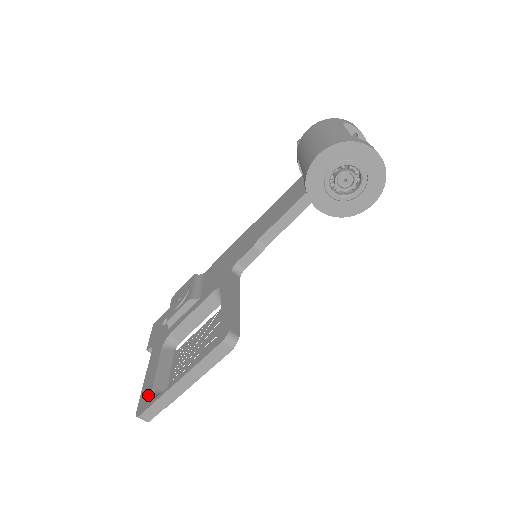
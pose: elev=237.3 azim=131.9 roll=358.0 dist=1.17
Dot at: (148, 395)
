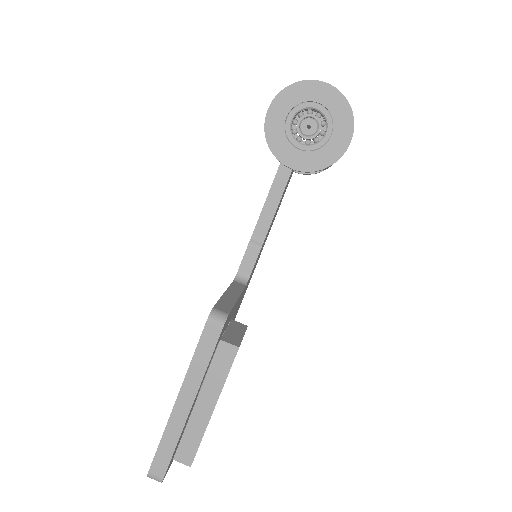
Dot at: occluded
